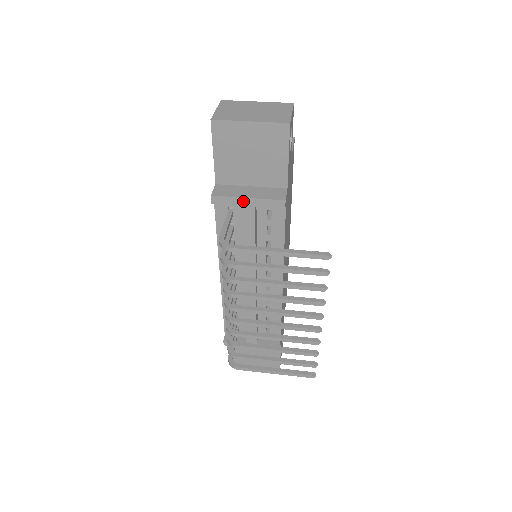
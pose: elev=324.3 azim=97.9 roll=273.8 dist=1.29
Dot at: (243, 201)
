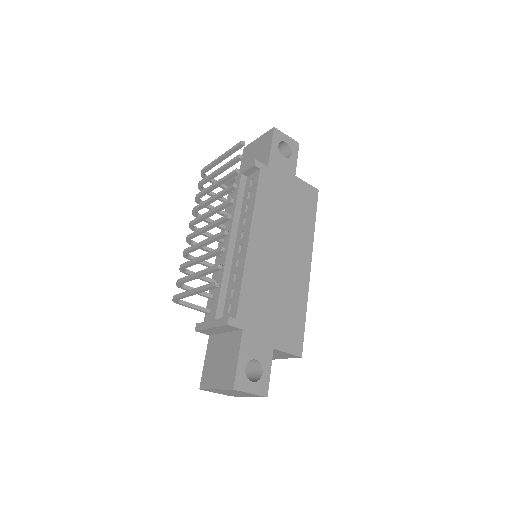
Dot at: occluded
